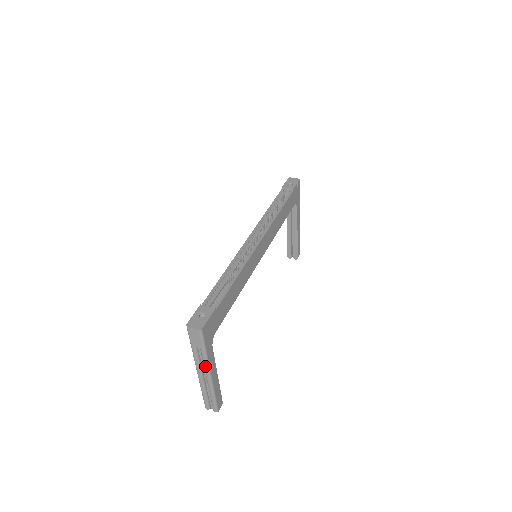
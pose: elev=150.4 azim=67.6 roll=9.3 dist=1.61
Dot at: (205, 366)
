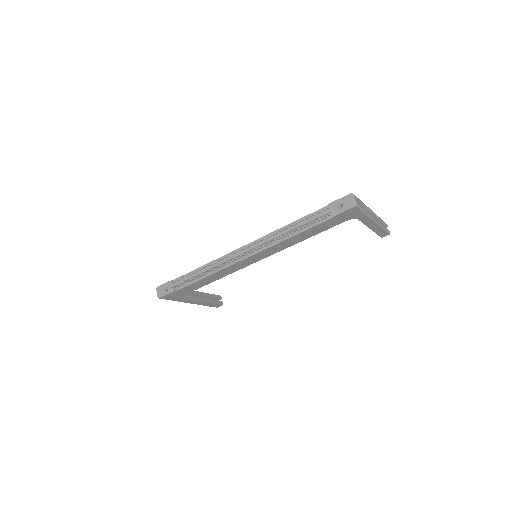
Dot at: occluded
